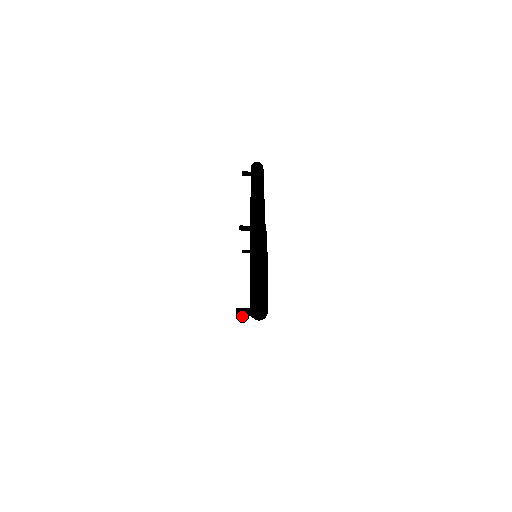
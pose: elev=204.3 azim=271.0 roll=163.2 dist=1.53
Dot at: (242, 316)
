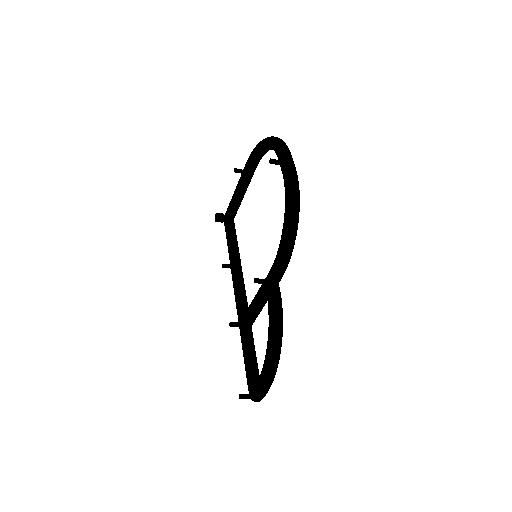
Dot at: occluded
